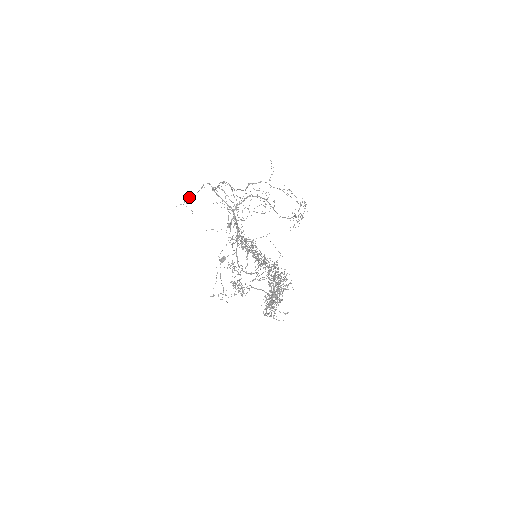
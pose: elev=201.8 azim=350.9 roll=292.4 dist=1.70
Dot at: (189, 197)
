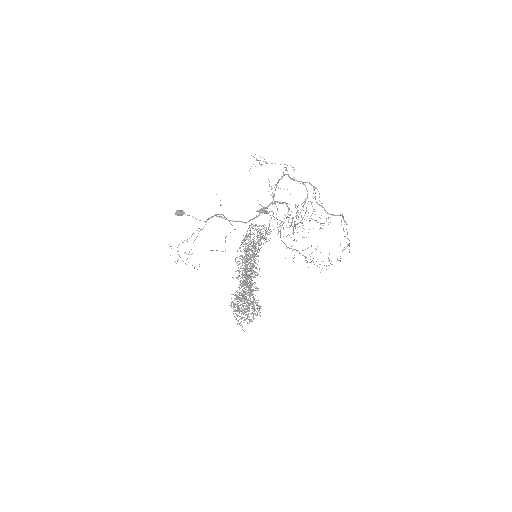
Dot at: occluded
